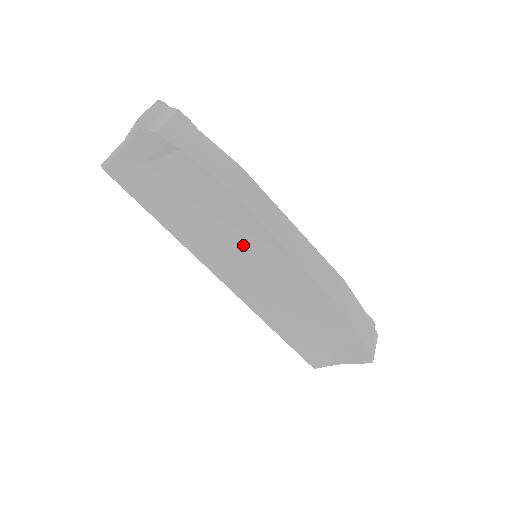
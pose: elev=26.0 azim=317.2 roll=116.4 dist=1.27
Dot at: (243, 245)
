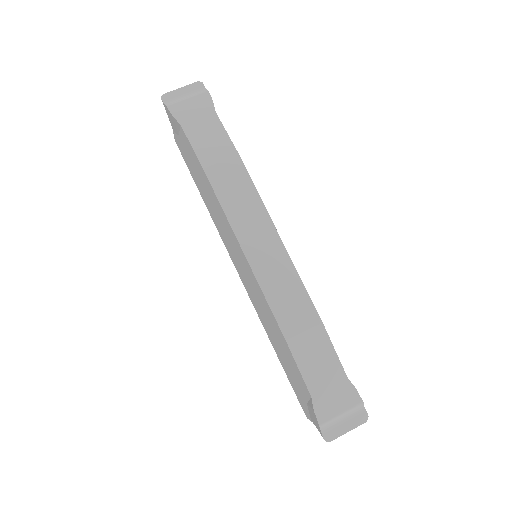
Dot at: (229, 235)
